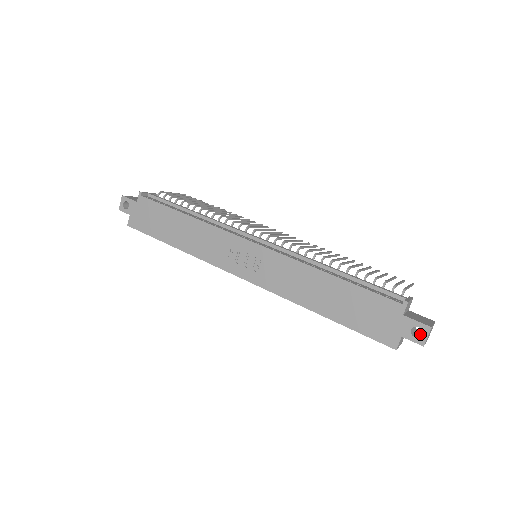
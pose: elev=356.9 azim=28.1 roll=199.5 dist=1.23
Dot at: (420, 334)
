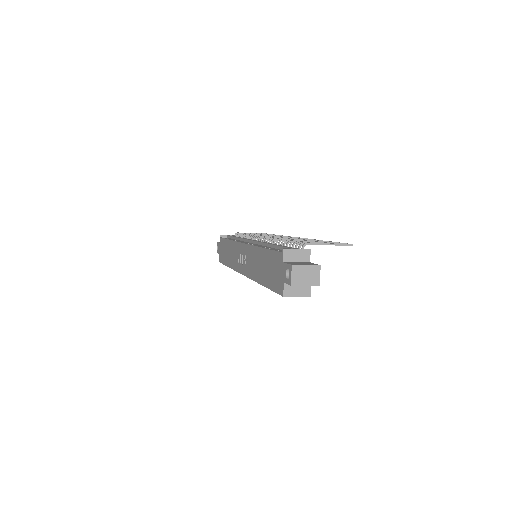
Dot at: (301, 278)
